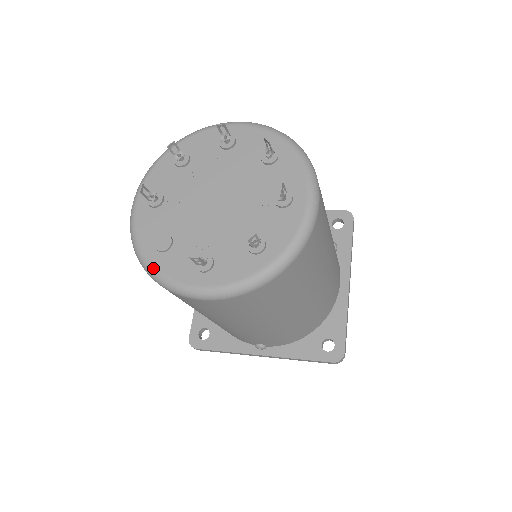
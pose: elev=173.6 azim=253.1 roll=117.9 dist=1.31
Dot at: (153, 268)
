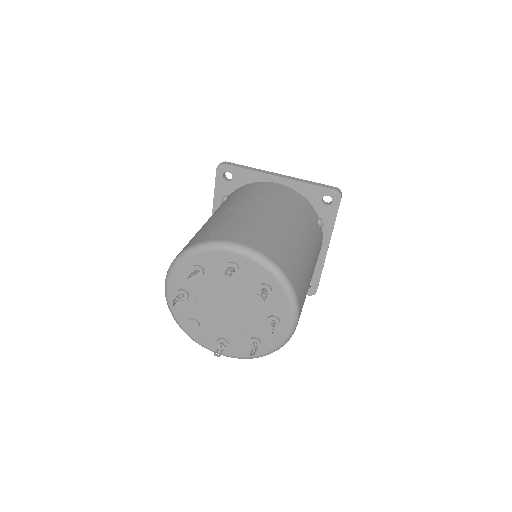
Dot at: (189, 336)
